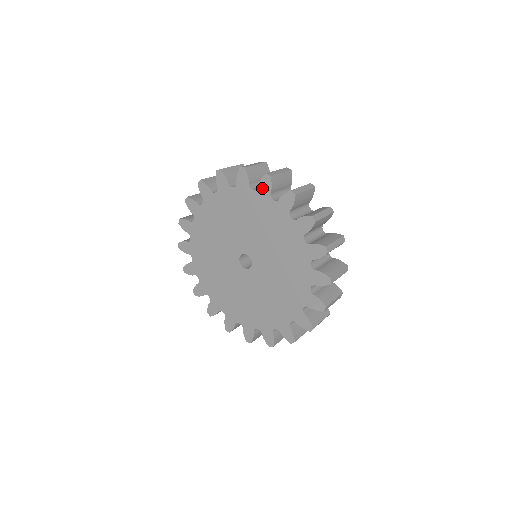
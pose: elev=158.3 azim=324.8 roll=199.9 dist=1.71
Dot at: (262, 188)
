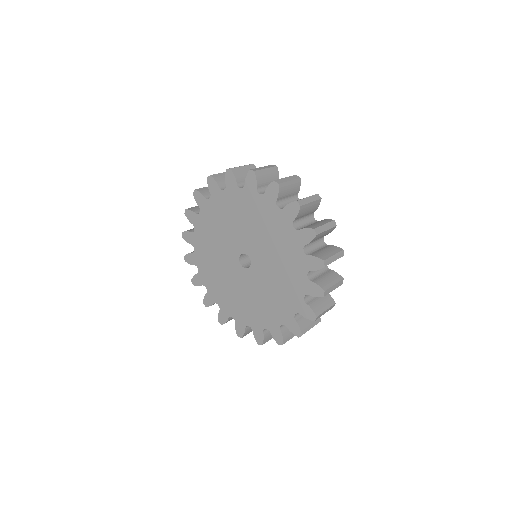
Dot at: (302, 234)
